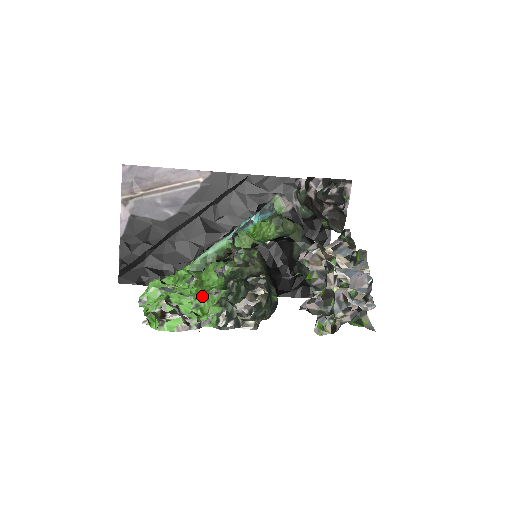
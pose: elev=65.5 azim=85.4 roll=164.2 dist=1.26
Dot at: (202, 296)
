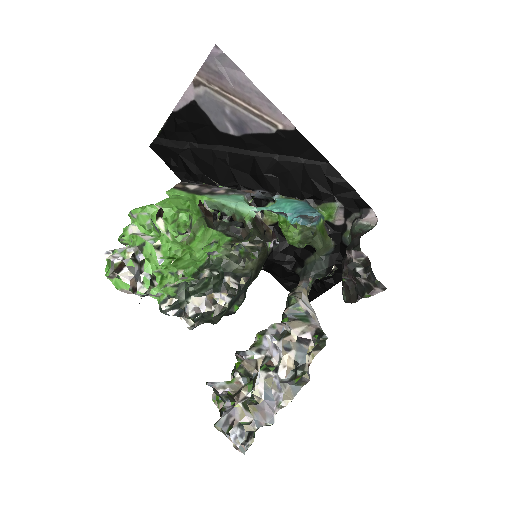
Dot at: (170, 269)
